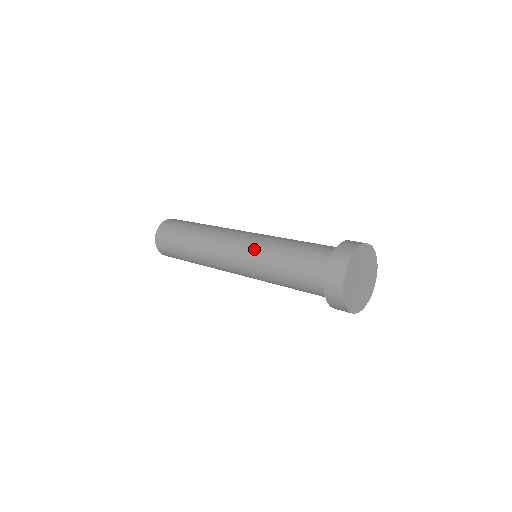
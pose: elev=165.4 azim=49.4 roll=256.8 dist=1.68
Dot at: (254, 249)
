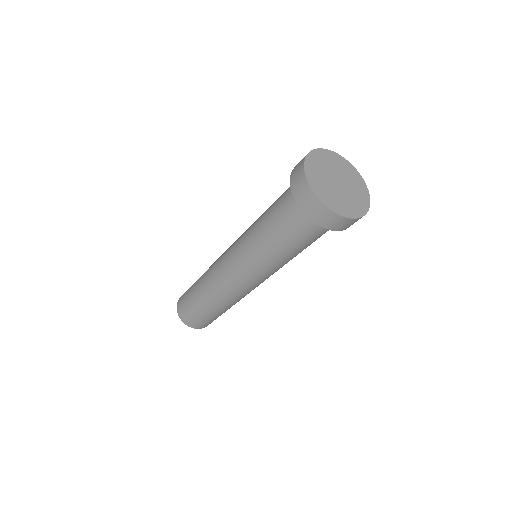
Dot at: occluded
